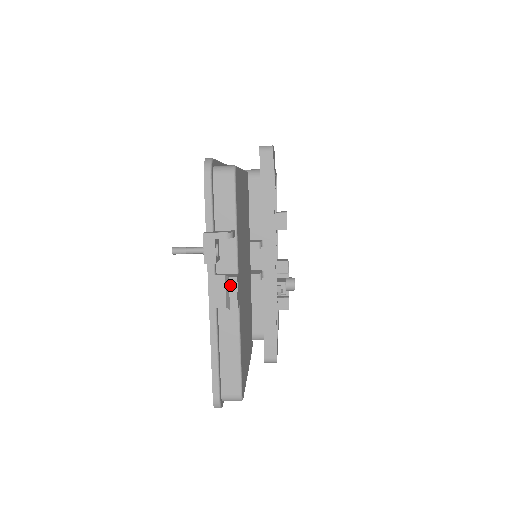
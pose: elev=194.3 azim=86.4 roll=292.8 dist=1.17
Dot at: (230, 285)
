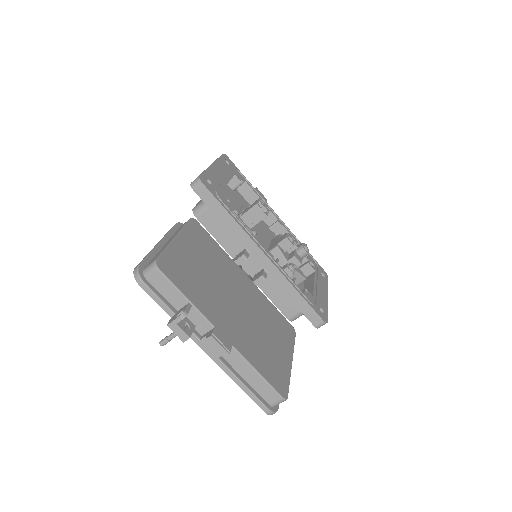
Dot at: (212, 343)
